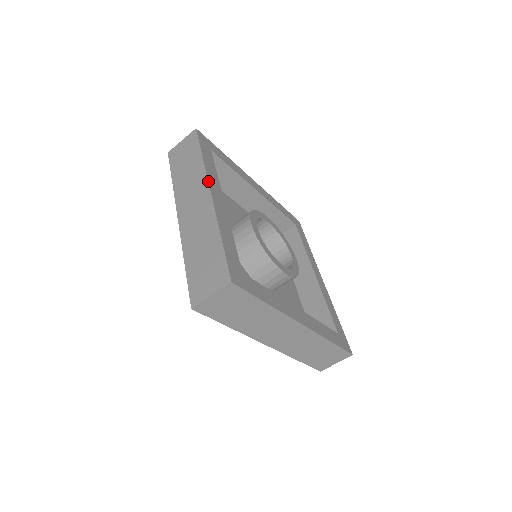
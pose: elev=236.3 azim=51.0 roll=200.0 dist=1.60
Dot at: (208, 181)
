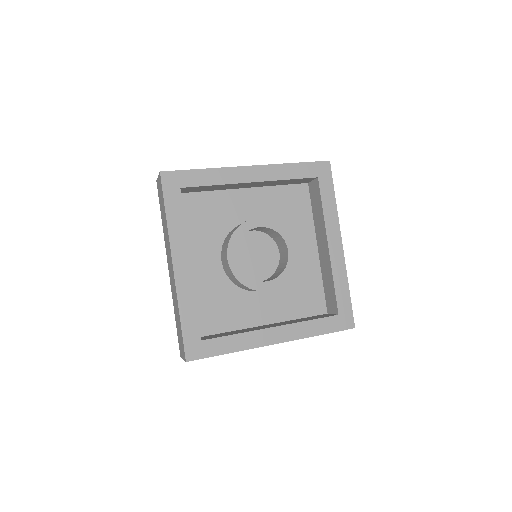
Dot at: (171, 251)
